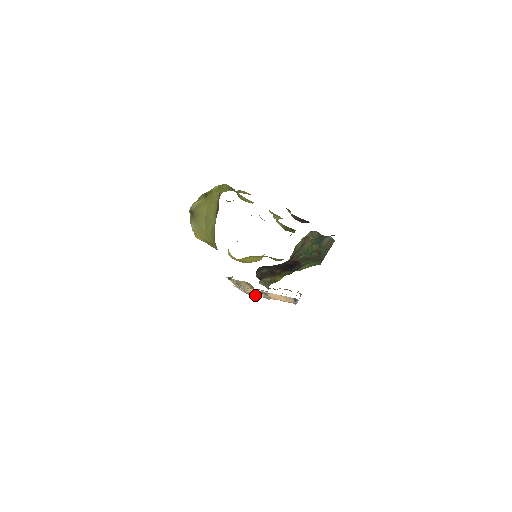
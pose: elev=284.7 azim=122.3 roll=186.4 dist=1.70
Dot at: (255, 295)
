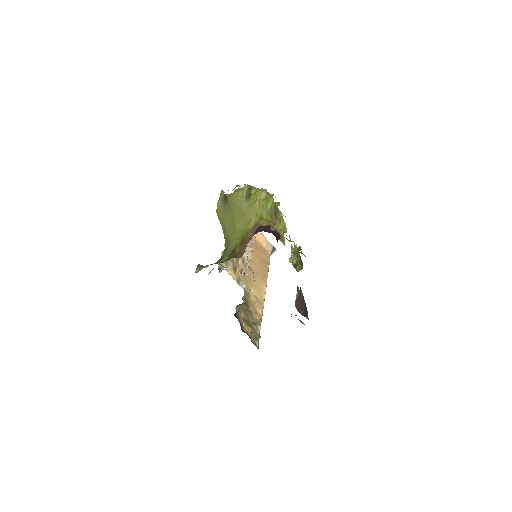
Dot at: occluded
